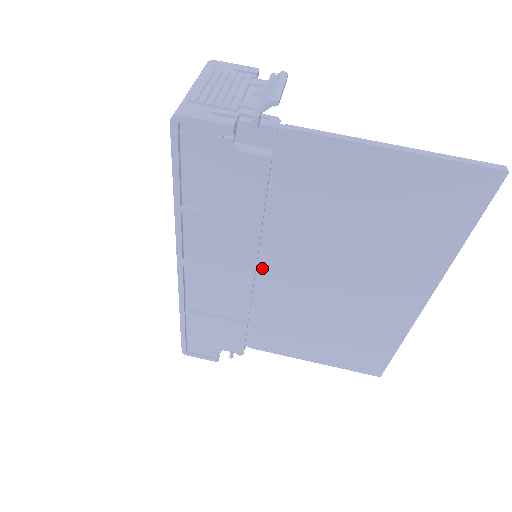
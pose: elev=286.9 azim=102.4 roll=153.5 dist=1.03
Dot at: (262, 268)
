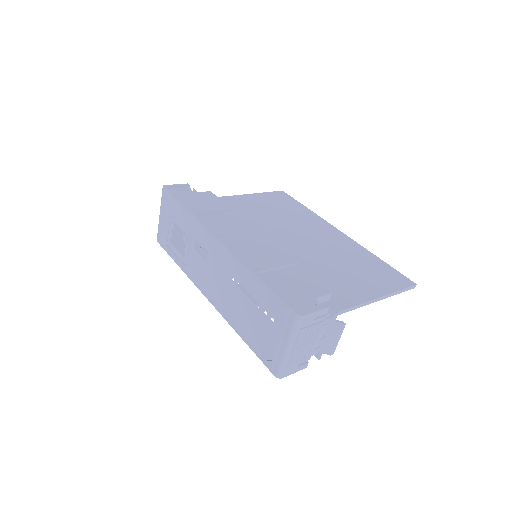
Dot at: occluded
